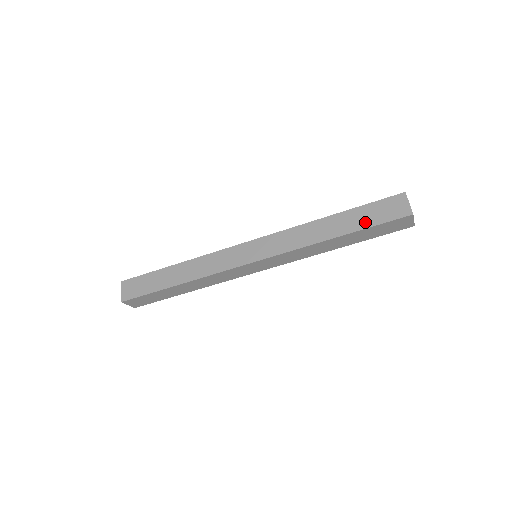
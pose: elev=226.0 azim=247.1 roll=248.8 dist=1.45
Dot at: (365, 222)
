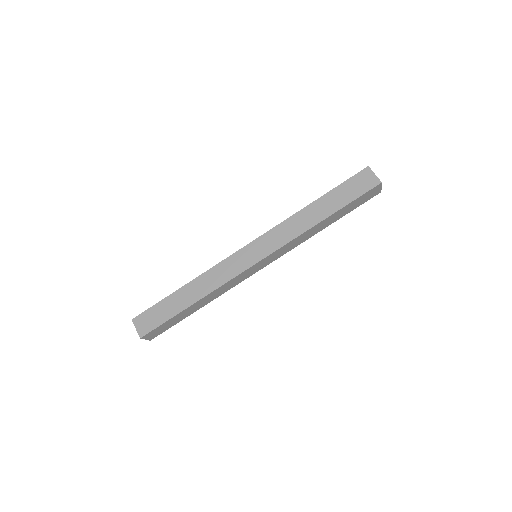
Dot at: occluded
